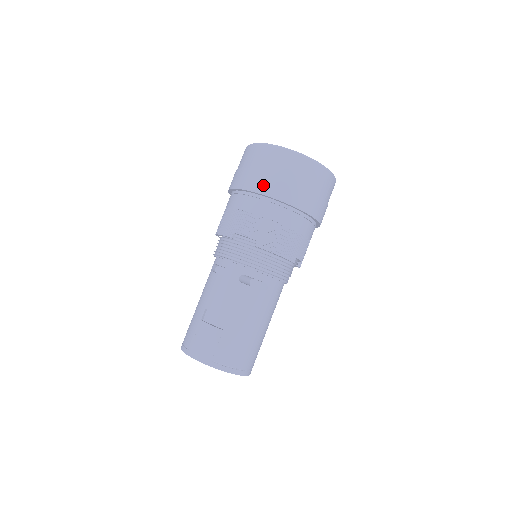
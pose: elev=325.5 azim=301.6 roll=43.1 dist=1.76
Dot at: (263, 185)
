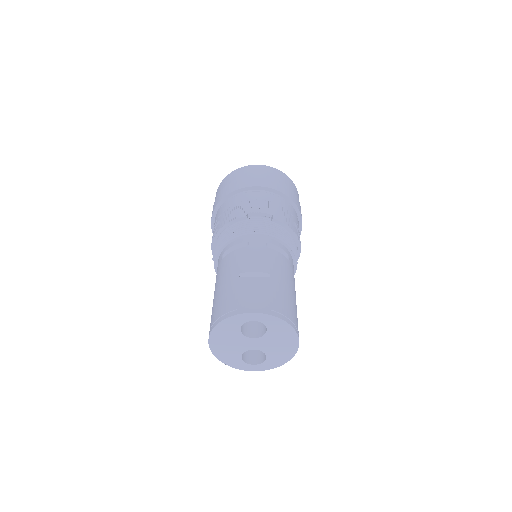
Dot at: (261, 182)
